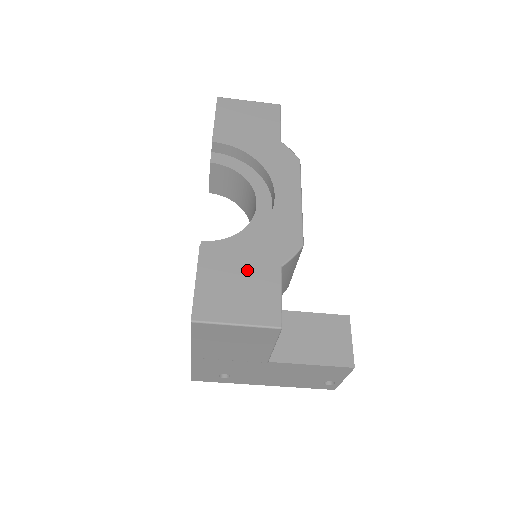
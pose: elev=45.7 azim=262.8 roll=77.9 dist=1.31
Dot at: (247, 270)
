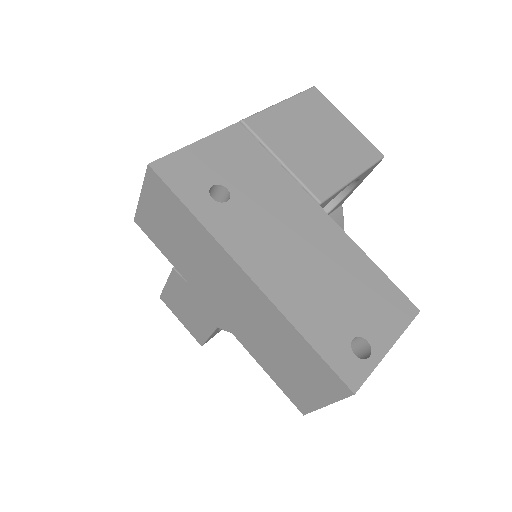
Dot at: occluded
